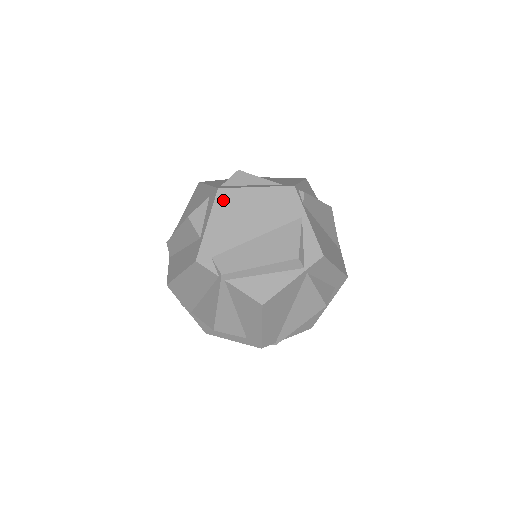
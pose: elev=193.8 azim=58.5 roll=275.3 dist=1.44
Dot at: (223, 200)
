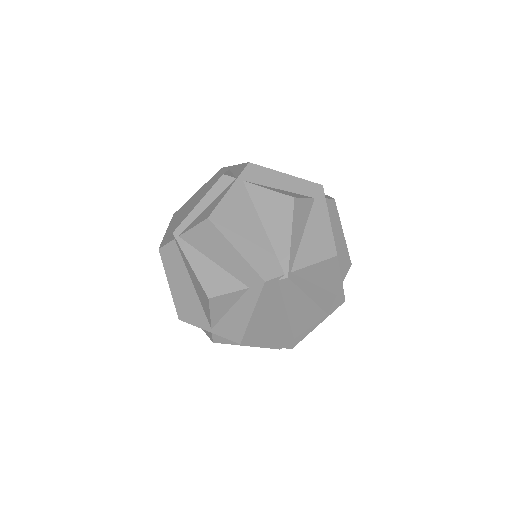
Dot at: (177, 214)
